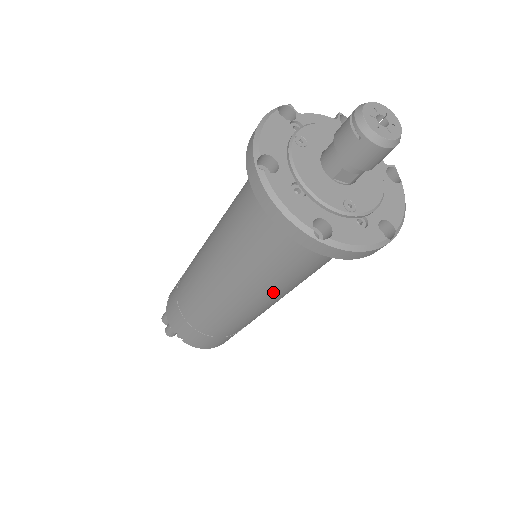
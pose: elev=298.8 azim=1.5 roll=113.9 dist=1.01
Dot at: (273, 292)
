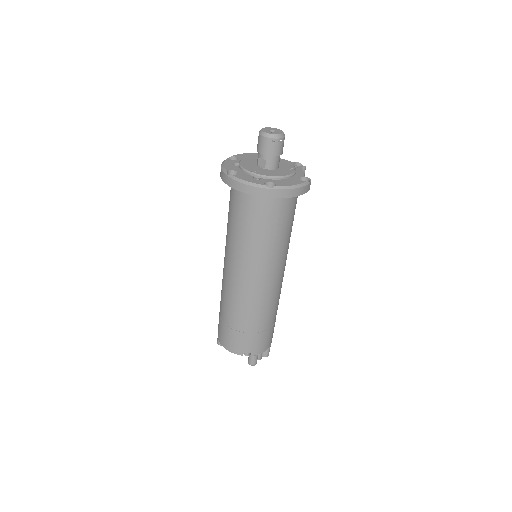
Dot at: (239, 254)
